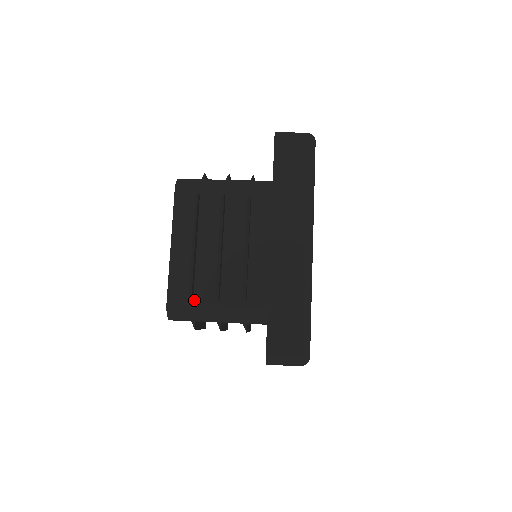
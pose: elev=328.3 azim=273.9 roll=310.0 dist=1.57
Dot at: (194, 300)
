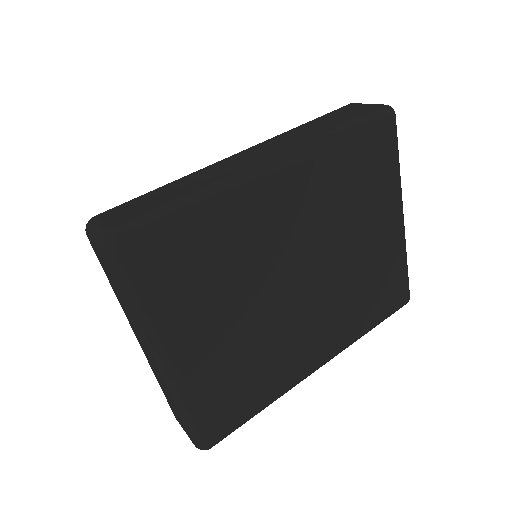
Dot at: occluded
